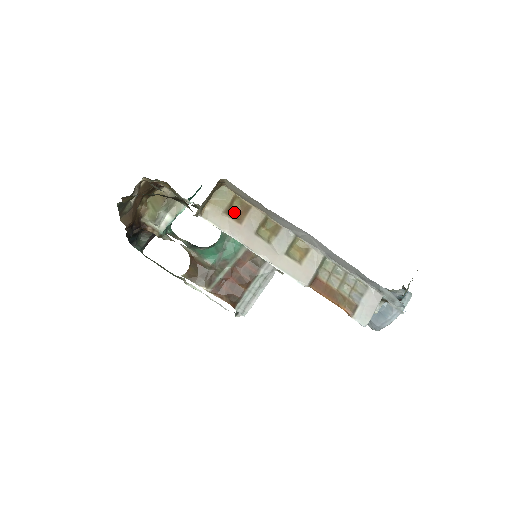
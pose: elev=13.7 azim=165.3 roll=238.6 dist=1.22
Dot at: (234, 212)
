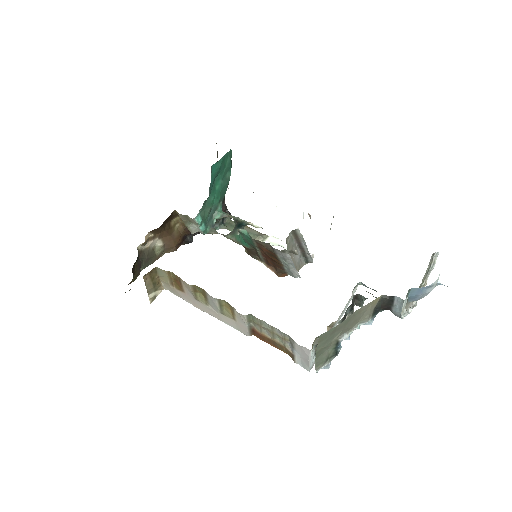
Dot at: (176, 283)
